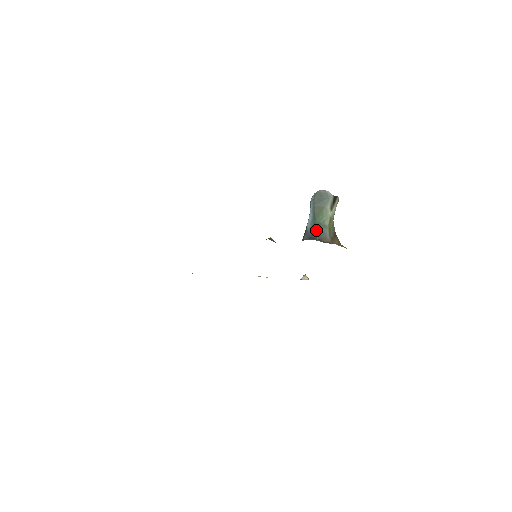
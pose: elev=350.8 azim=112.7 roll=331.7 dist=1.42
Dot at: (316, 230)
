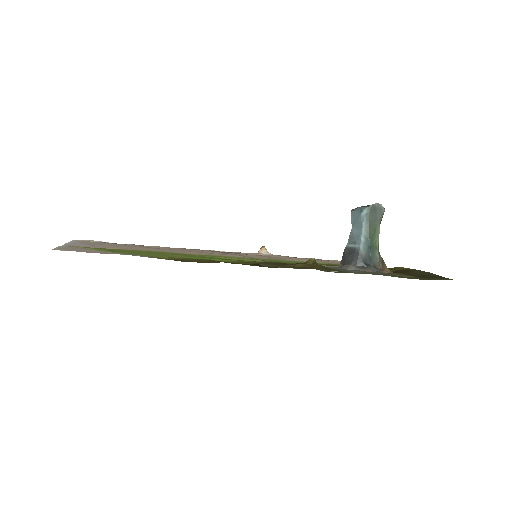
Dot at: (371, 255)
